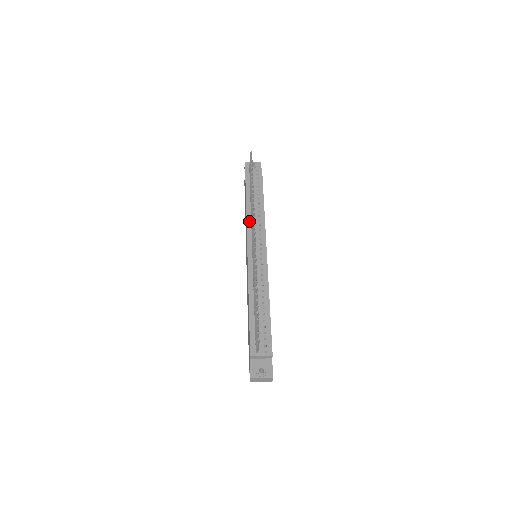
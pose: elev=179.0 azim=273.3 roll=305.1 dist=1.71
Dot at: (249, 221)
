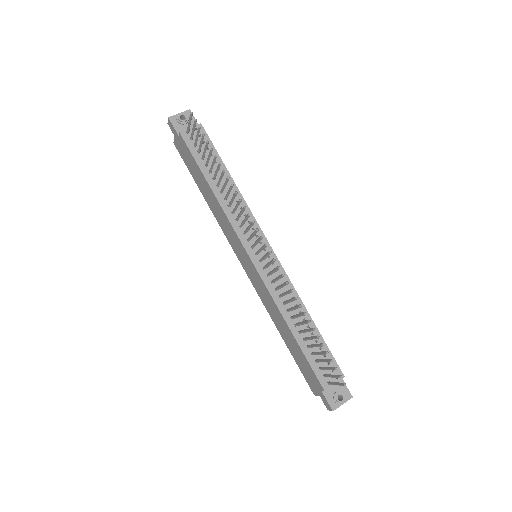
Dot at: (230, 215)
